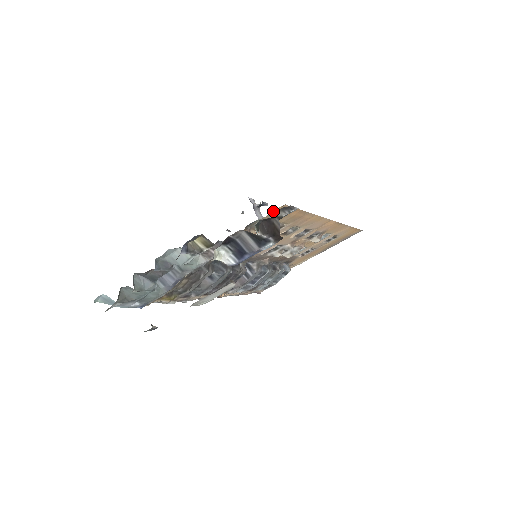
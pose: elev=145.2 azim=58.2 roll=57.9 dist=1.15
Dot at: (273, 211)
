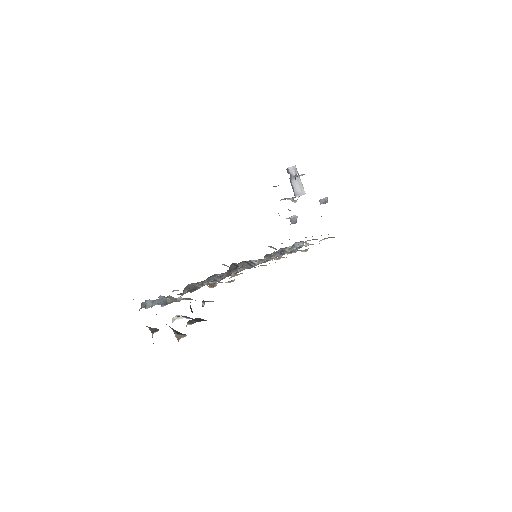
Dot at: occluded
